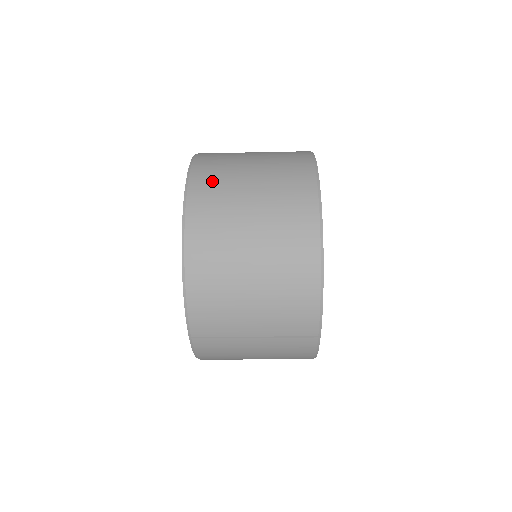
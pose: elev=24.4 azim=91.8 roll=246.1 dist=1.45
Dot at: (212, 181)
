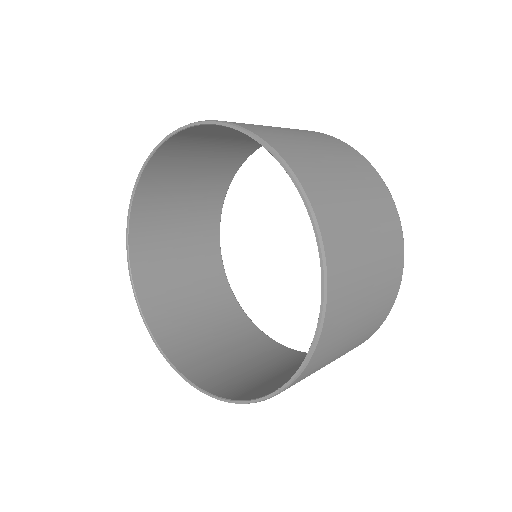
Dot at: (324, 190)
